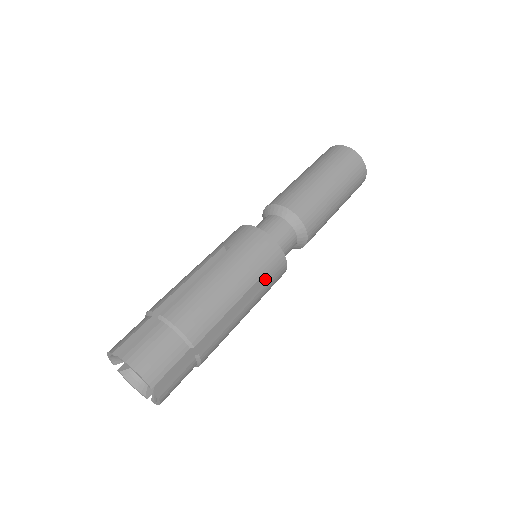
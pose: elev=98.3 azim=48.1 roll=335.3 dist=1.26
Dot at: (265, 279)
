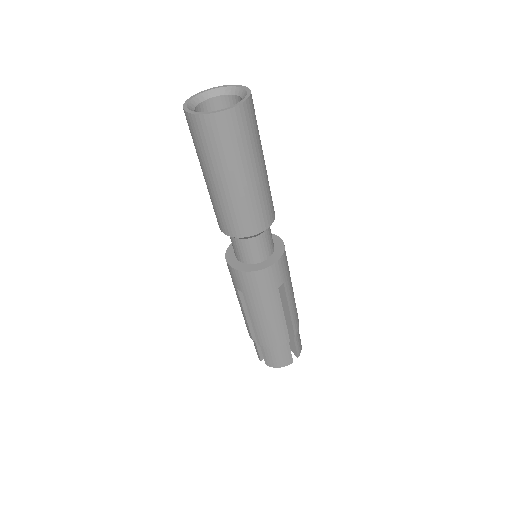
Dot at: (281, 284)
